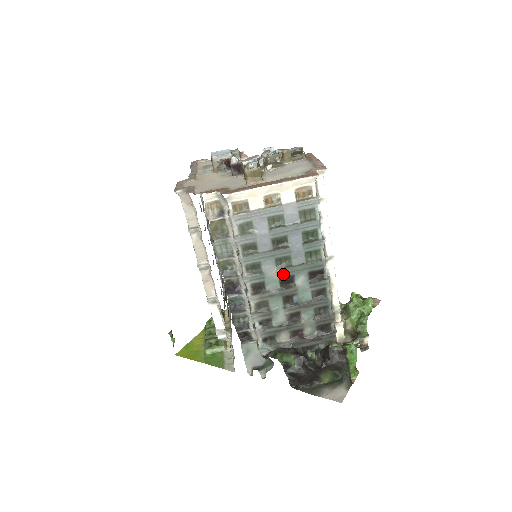
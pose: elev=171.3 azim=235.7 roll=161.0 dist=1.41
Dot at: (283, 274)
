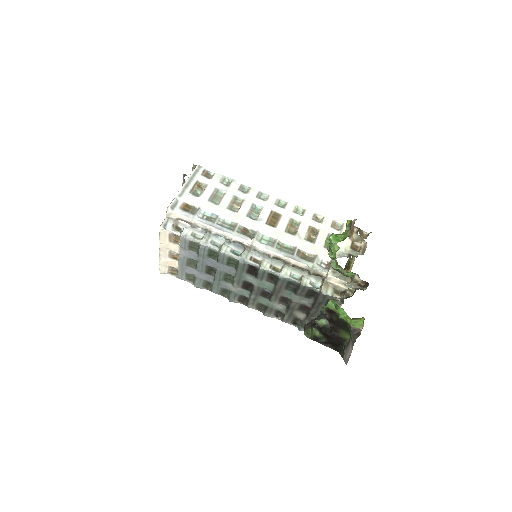
Dot at: (239, 285)
